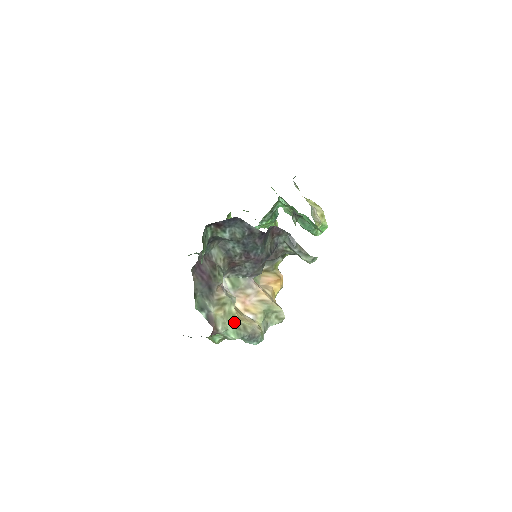
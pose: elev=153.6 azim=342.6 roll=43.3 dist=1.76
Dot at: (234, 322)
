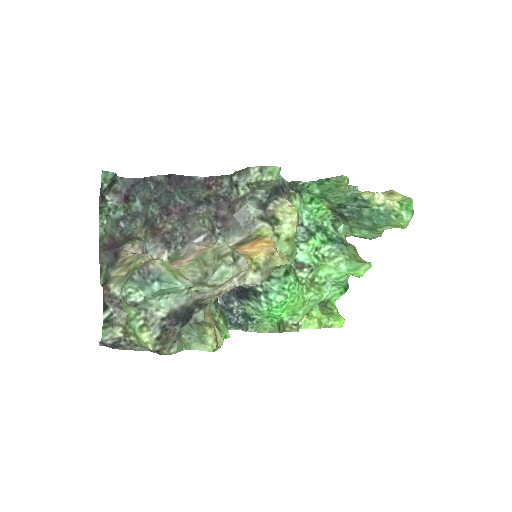
Dot at: occluded
